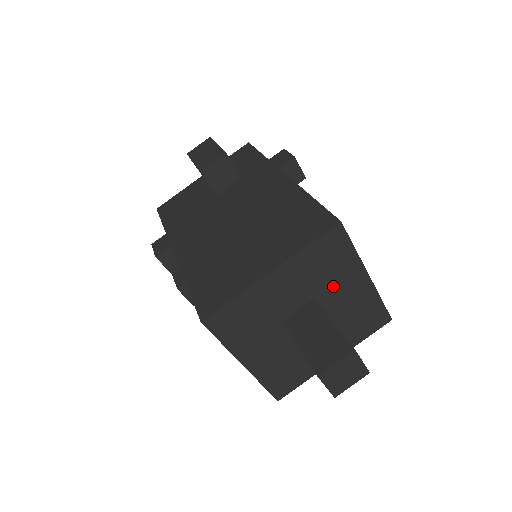
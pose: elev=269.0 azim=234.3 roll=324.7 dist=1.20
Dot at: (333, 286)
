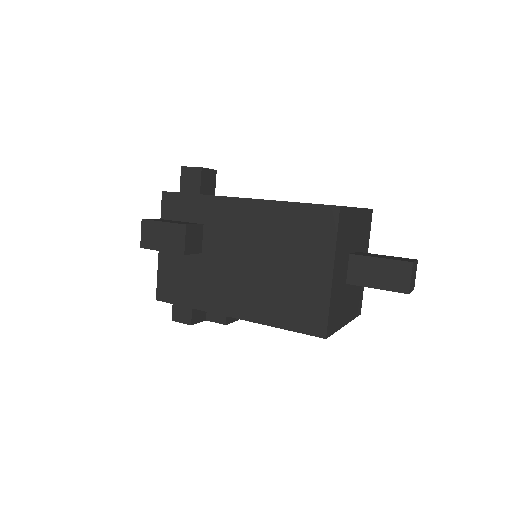
Dot at: (351, 236)
